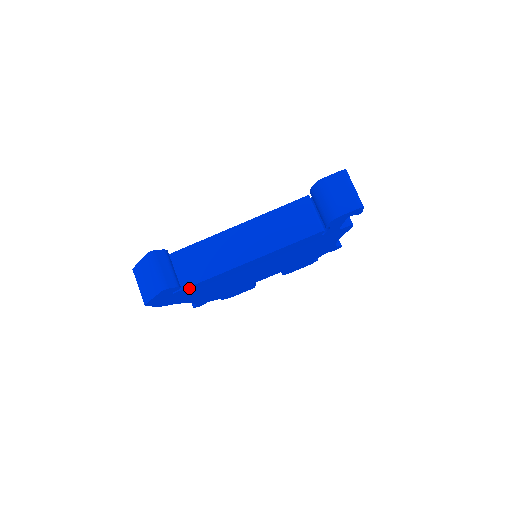
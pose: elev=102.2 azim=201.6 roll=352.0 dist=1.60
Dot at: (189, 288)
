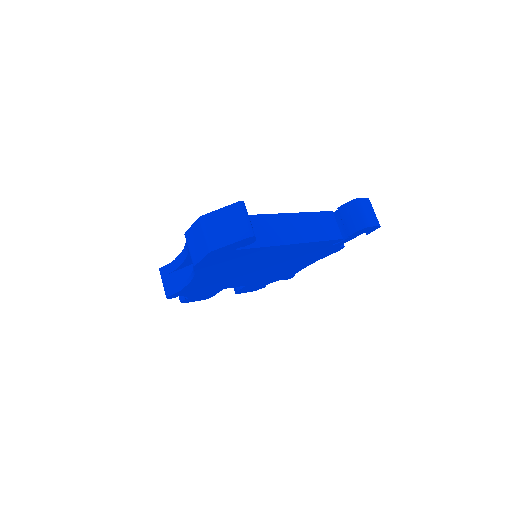
Dot at: (244, 251)
